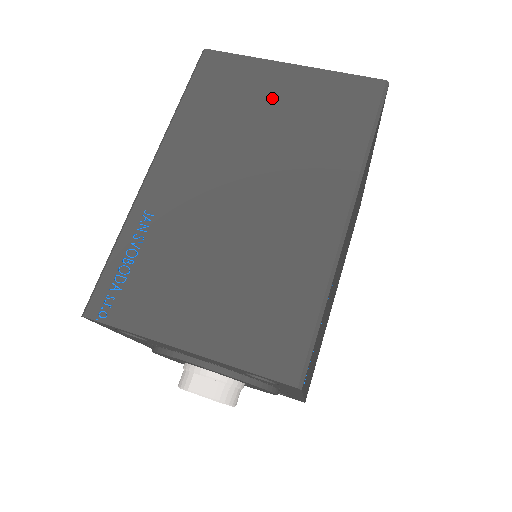
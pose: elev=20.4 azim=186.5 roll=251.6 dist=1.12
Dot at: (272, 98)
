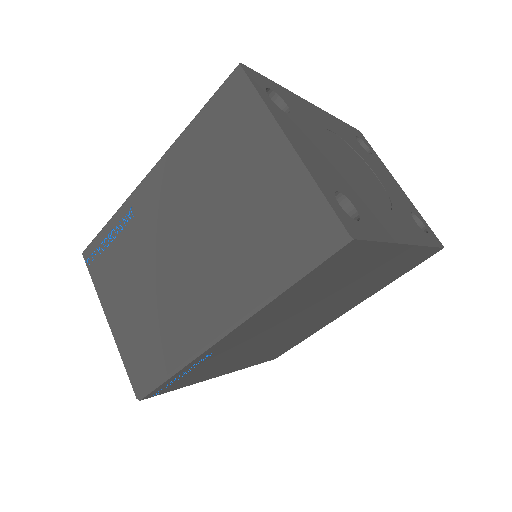
Dot at: (250, 172)
